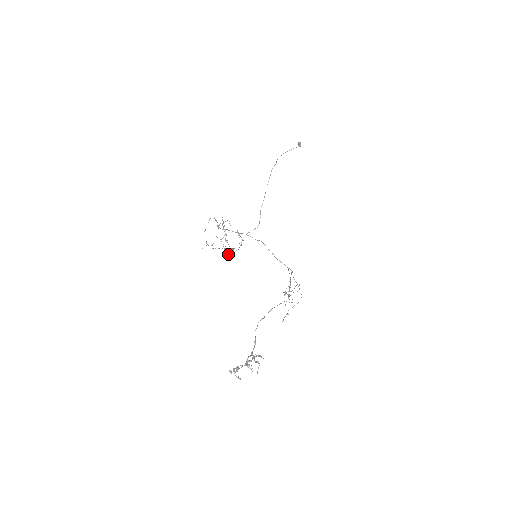
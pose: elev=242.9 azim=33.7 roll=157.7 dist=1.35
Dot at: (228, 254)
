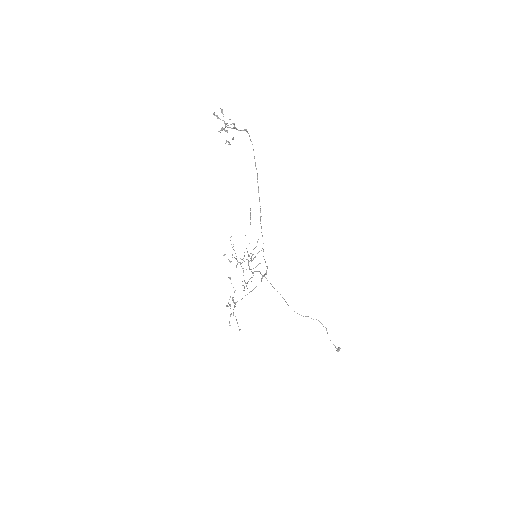
Dot at: (235, 258)
